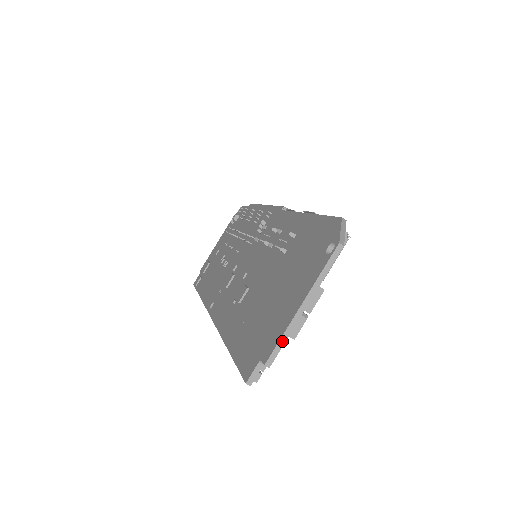
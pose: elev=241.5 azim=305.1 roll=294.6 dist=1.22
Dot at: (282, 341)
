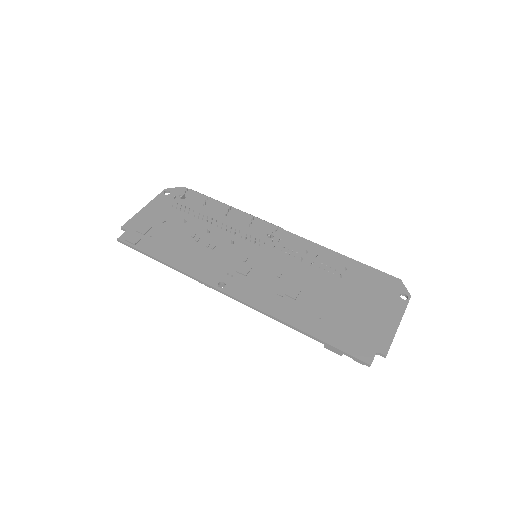
Dot at: (391, 343)
